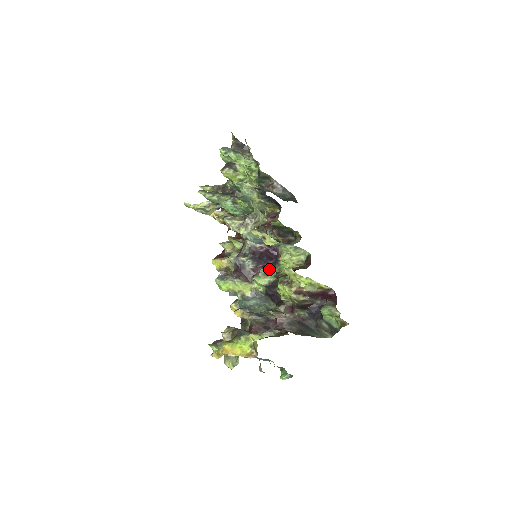
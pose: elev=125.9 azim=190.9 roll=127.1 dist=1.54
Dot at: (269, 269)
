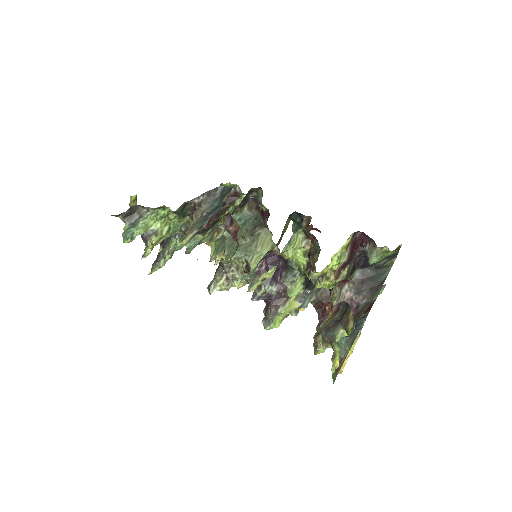
Dot at: (289, 275)
